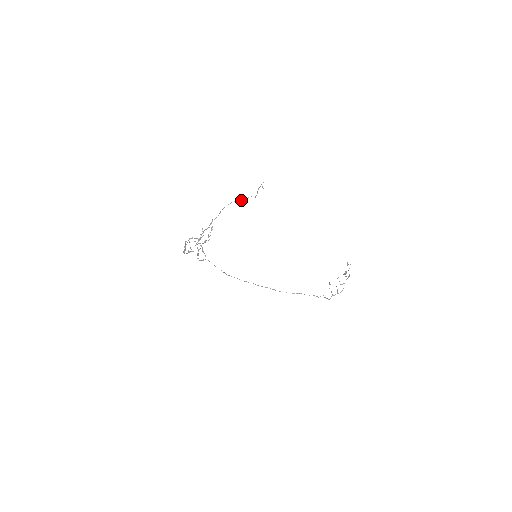
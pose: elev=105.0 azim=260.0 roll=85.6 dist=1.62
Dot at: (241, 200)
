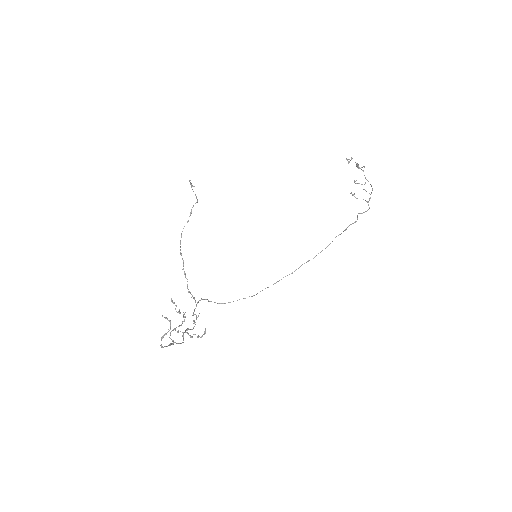
Dot at: (187, 221)
